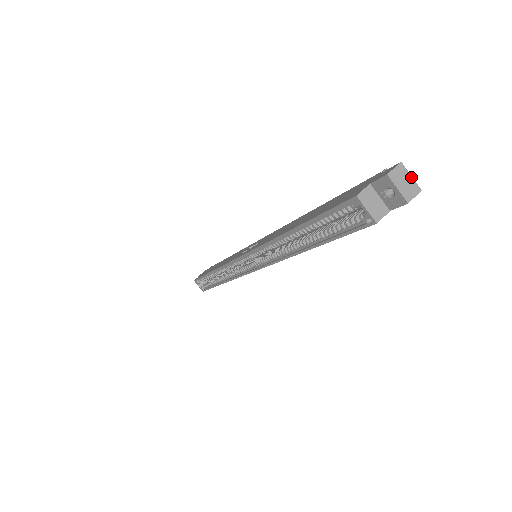
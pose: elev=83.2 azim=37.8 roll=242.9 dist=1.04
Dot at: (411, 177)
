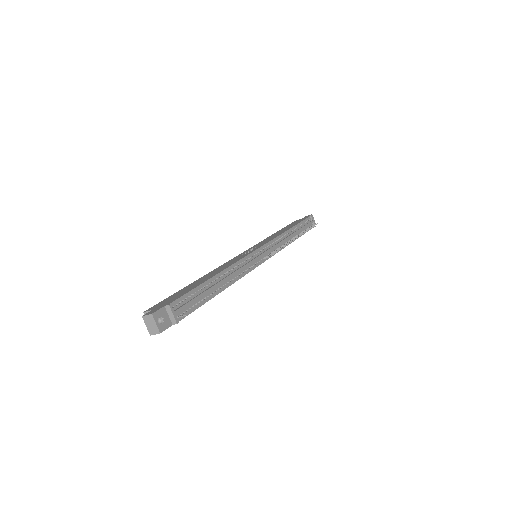
Dot at: (156, 324)
